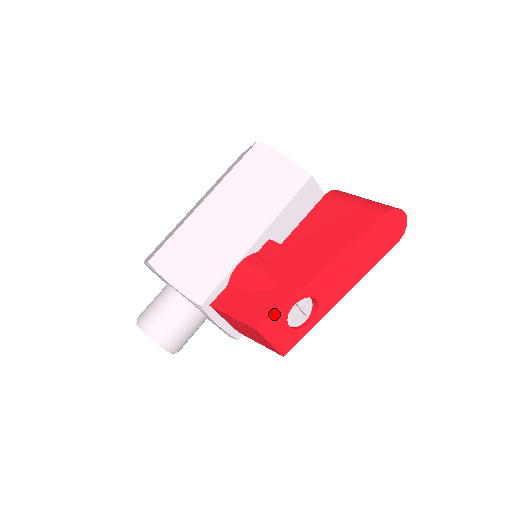
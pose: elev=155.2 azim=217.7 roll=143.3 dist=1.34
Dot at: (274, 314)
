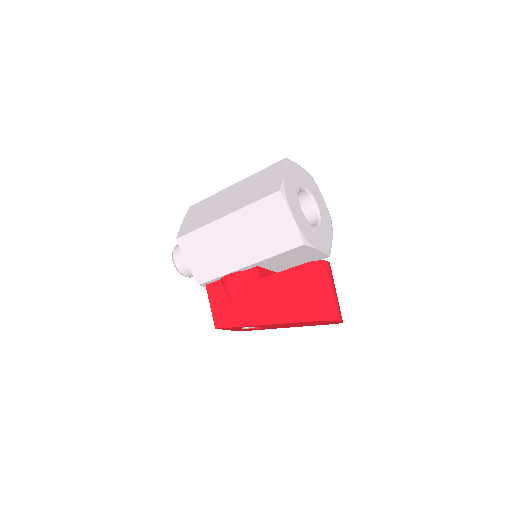
Dot at: occluded
